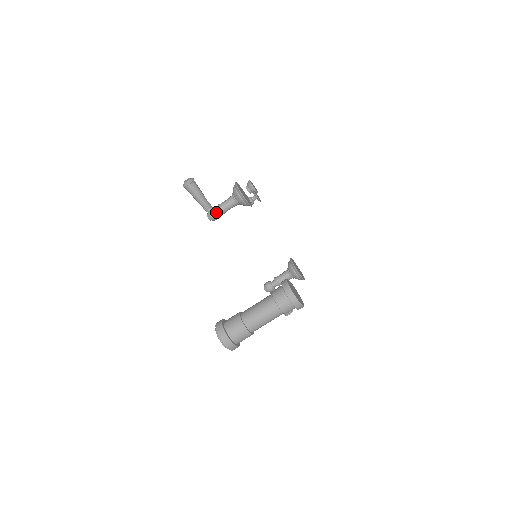
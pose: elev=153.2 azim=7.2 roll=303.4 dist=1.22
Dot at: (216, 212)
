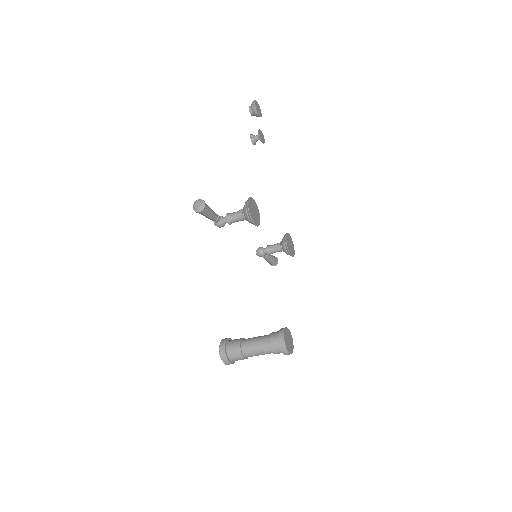
Dot at: (224, 223)
